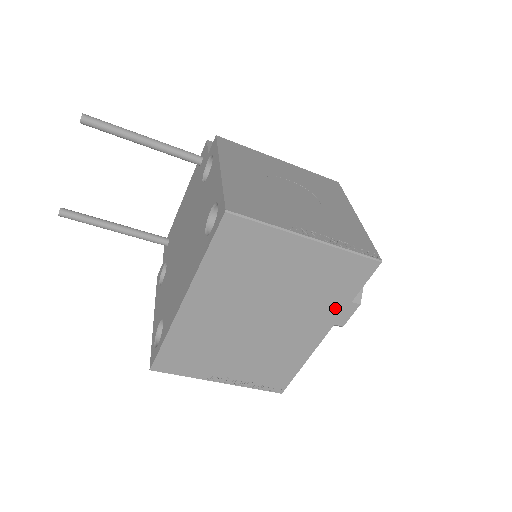
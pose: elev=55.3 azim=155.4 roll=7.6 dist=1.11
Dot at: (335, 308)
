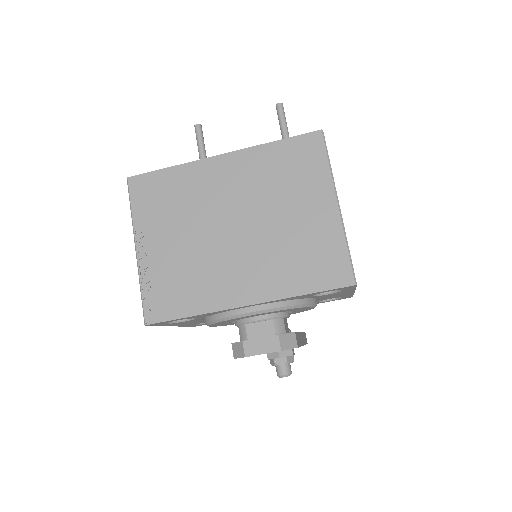
Dot at: (283, 286)
